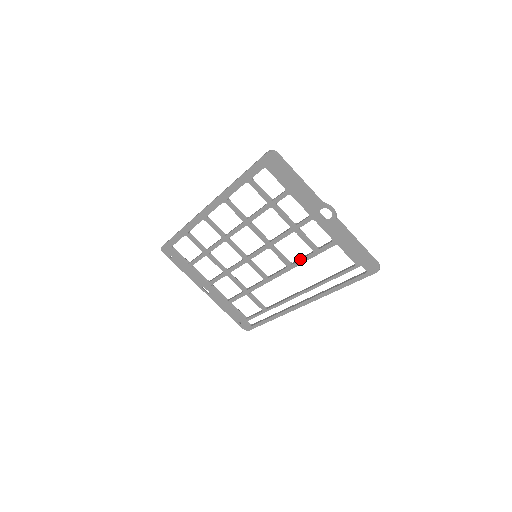
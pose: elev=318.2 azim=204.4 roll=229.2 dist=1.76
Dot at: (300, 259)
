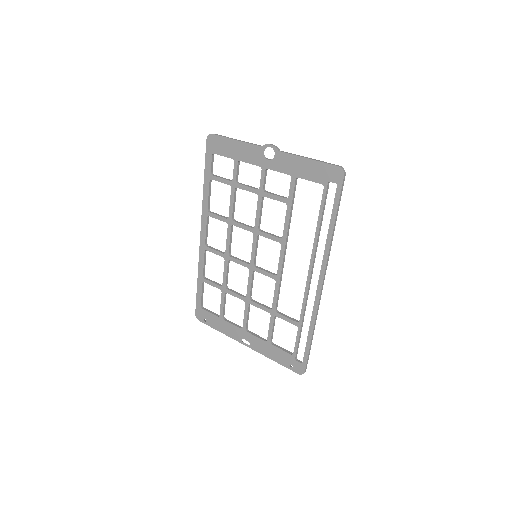
Dot at: (284, 224)
